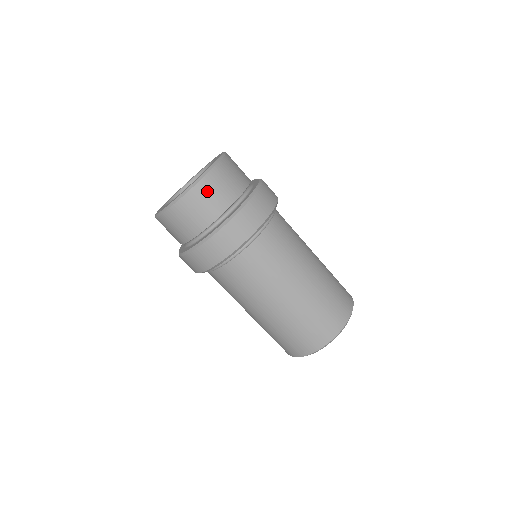
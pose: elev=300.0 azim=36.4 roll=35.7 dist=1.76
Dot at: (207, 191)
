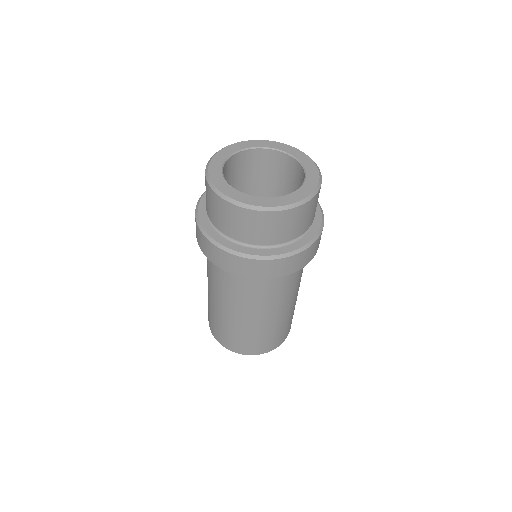
Dot at: occluded
